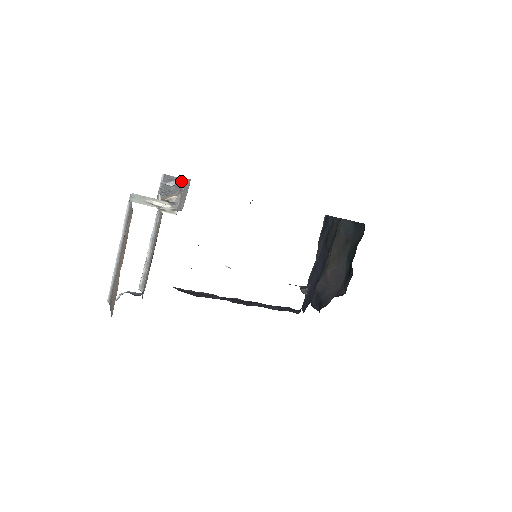
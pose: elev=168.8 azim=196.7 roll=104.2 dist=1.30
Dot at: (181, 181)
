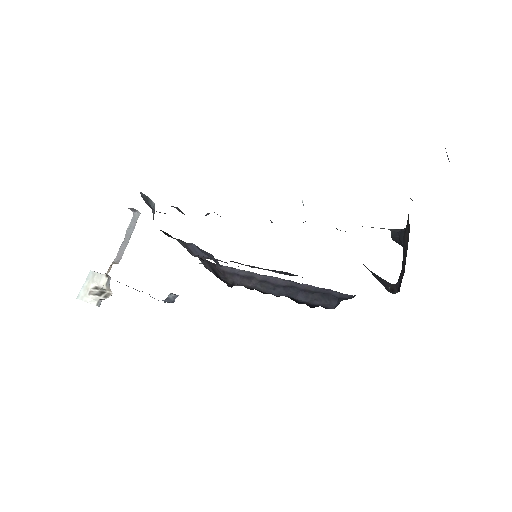
Dot at: occluded
